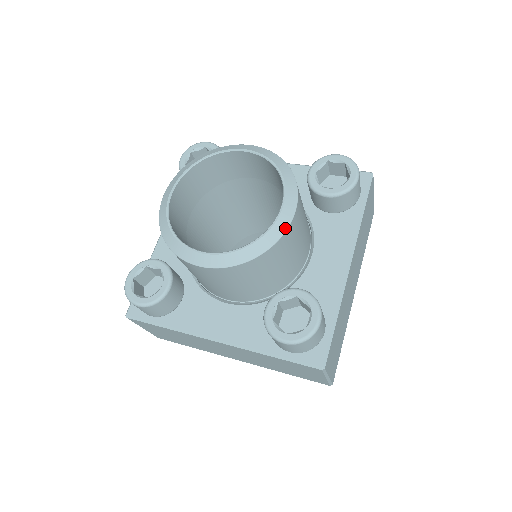
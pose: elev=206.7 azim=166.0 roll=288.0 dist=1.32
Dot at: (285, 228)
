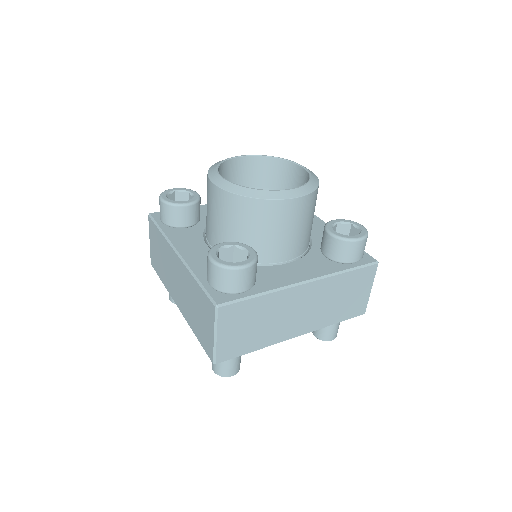
Dot at: (314, 174)
